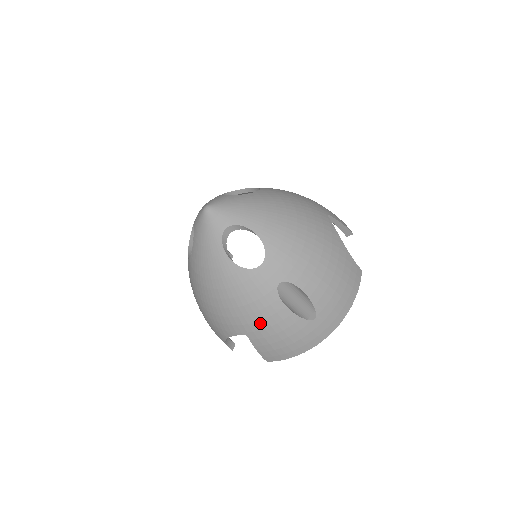
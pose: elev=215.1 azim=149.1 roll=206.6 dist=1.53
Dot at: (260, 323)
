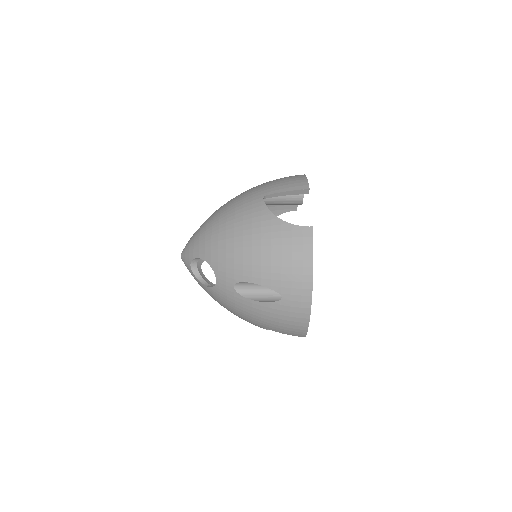
Dot at: (254, 318)
